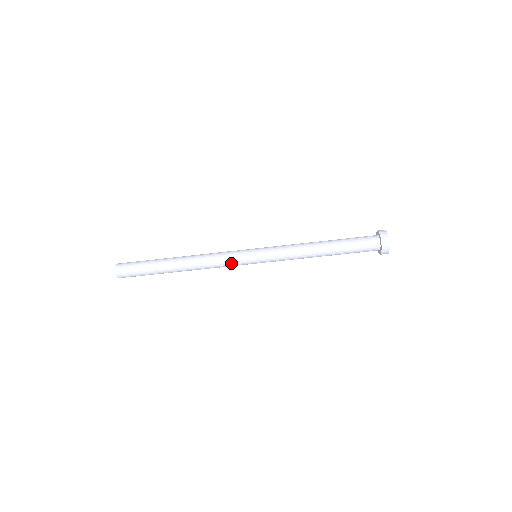
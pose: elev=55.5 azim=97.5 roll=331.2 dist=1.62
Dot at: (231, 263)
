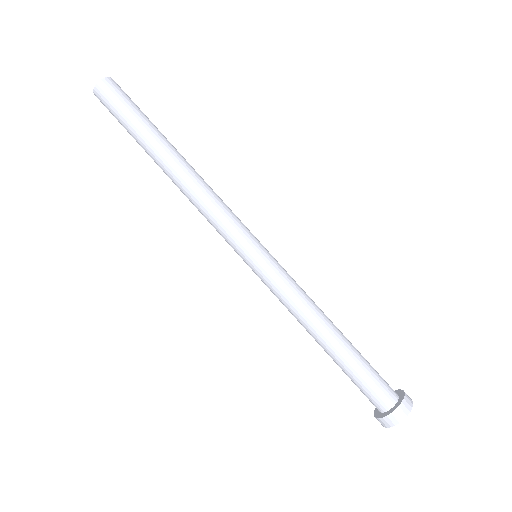
Dot at: (222, 231)
